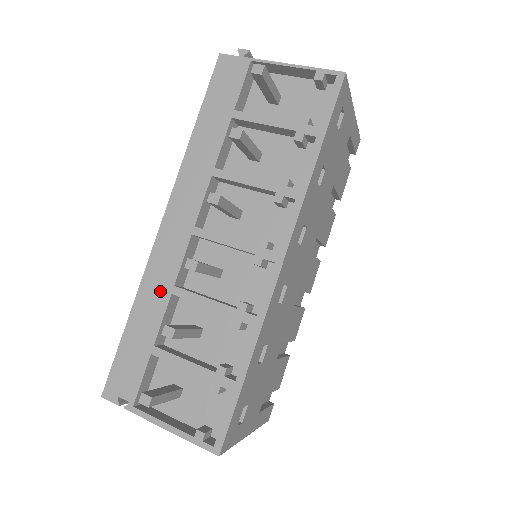
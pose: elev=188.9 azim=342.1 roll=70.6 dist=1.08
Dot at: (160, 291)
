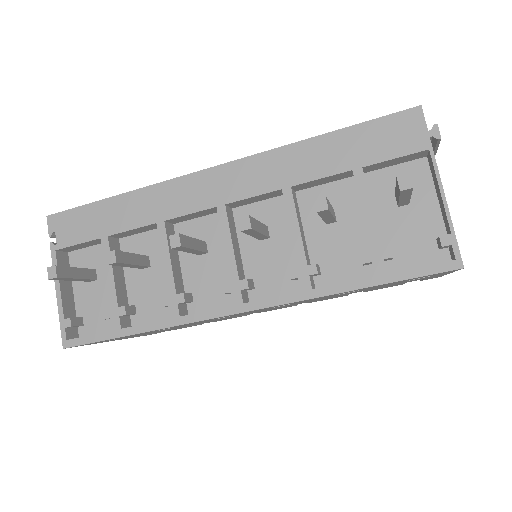
Dot at: (153, 210)
